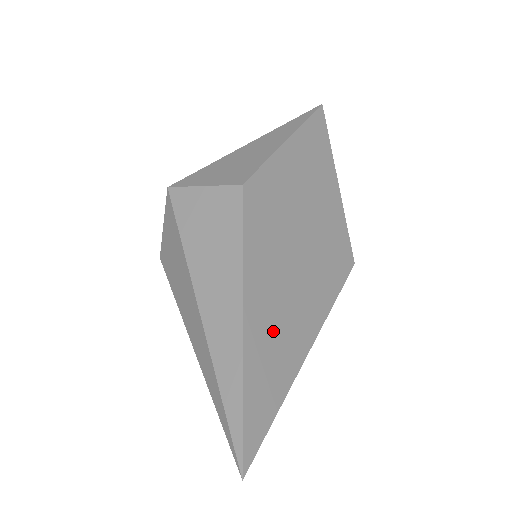
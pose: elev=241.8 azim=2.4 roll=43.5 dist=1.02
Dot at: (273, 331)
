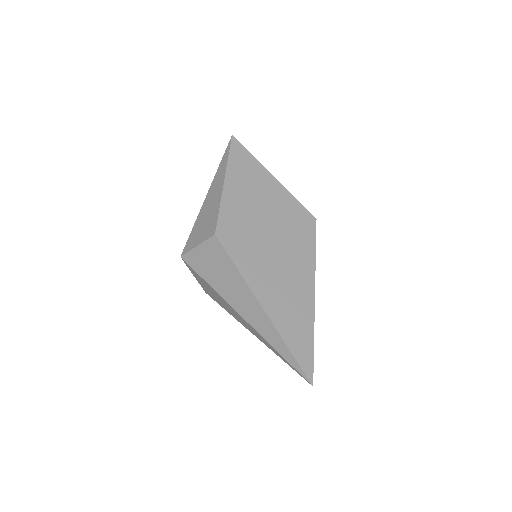
Dot at: (284, 300)
